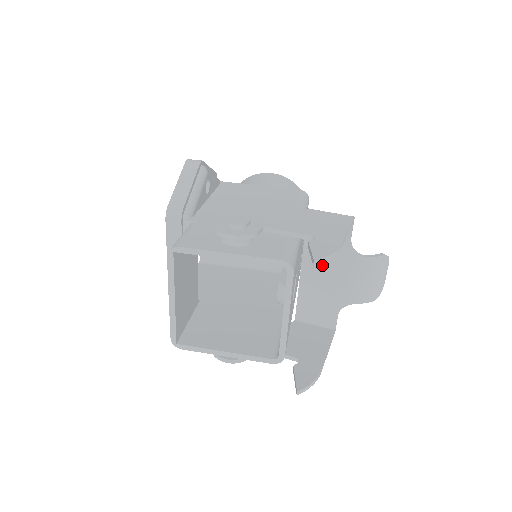
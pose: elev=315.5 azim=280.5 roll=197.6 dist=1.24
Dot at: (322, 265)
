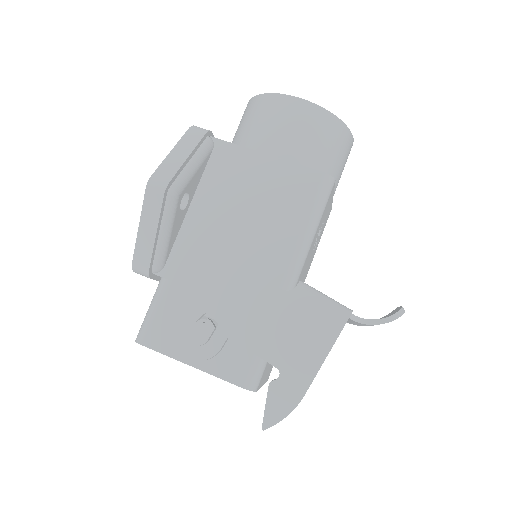
Dot at: occluded
